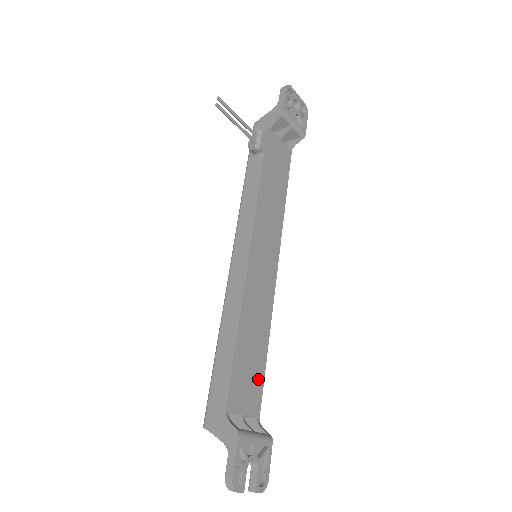
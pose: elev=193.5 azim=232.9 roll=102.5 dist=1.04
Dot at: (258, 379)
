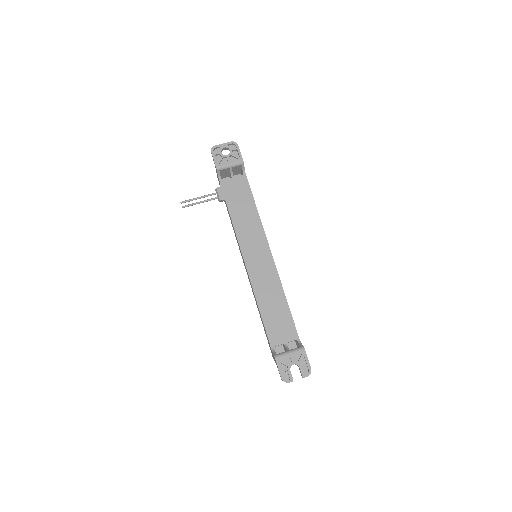
Dot at: (287, 321)
